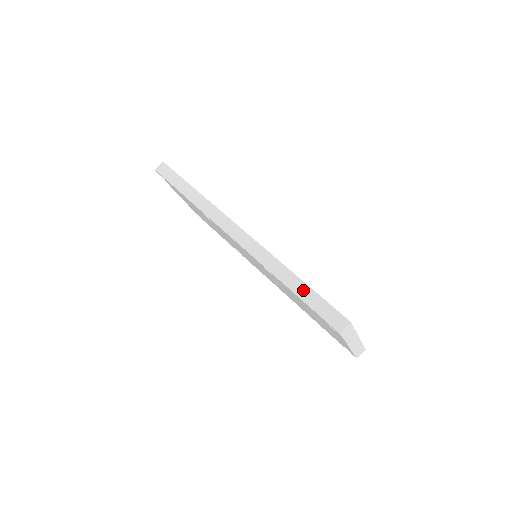
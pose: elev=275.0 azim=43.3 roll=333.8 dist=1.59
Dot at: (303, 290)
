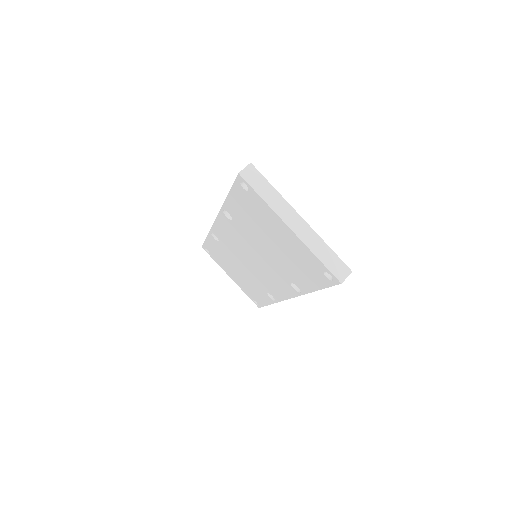
Dot at: occluded
